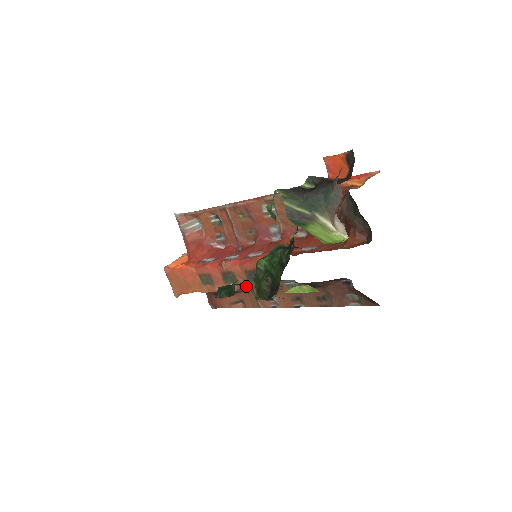
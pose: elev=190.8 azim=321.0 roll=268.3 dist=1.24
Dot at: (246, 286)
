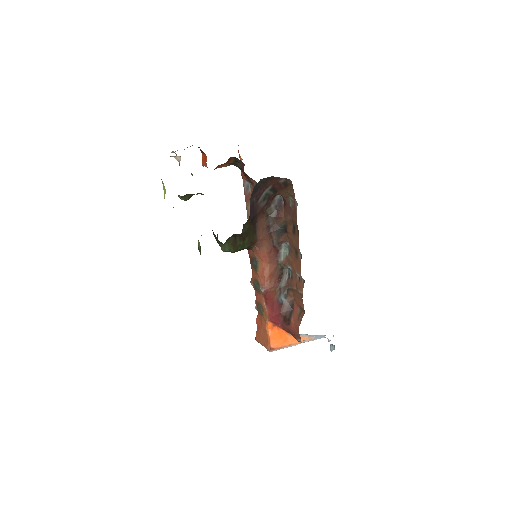
Dot at: (264, 278)
